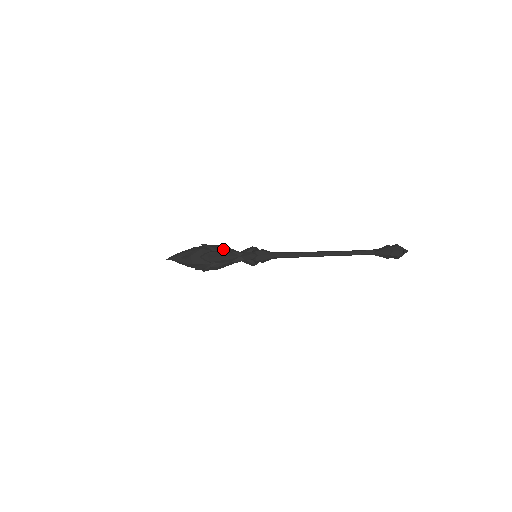
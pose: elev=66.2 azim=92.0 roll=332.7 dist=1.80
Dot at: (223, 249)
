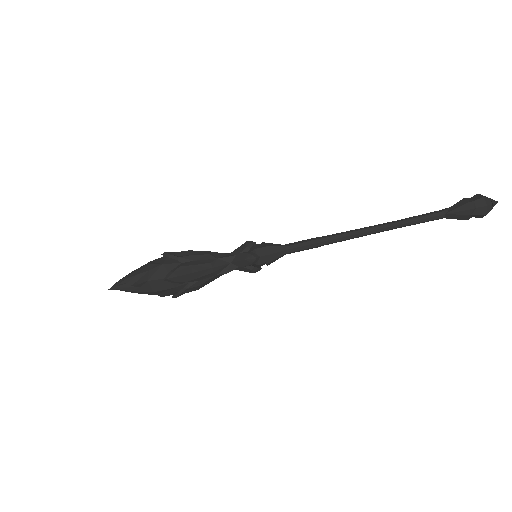
Dot at: (200, 256)
